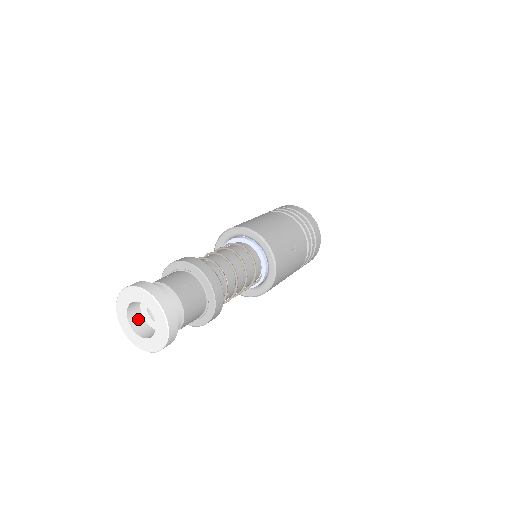
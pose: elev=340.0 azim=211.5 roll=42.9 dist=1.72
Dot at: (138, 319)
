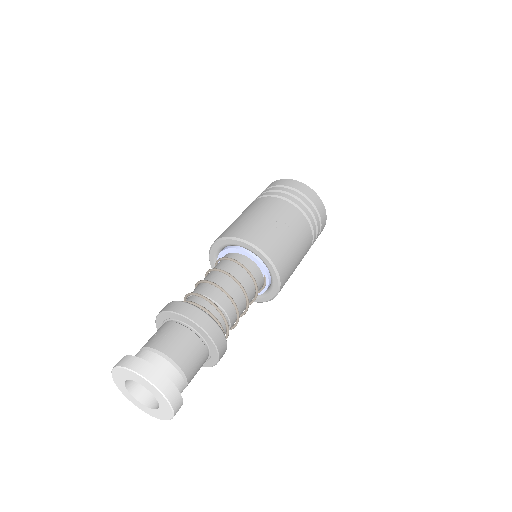
Dot at: (146, 391)
